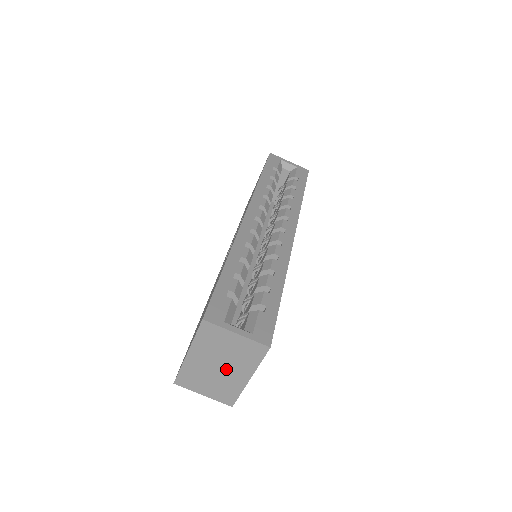
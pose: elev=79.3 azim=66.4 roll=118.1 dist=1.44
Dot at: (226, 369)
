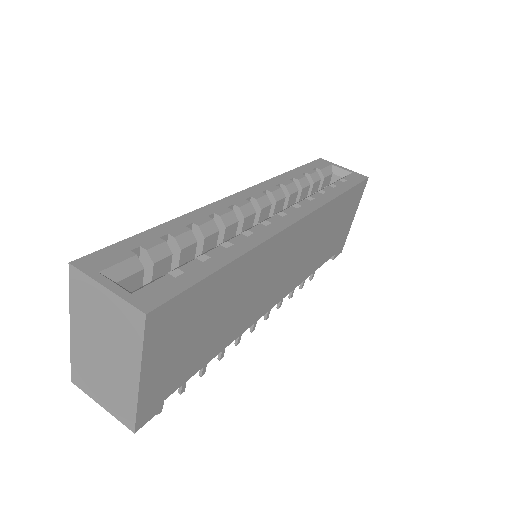
Dot at: (111, 357)
